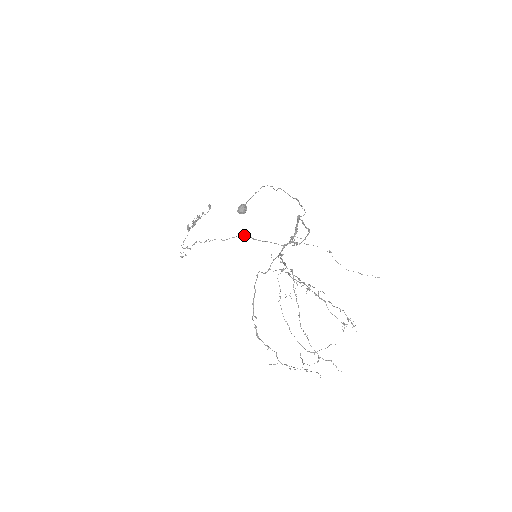
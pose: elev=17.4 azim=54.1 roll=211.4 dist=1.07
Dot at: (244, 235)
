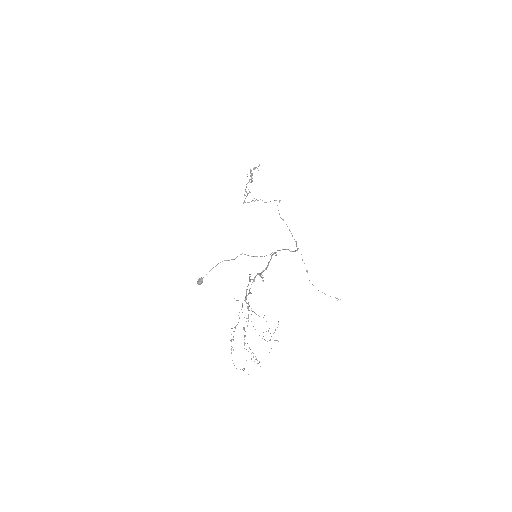
Dot at: occluded
